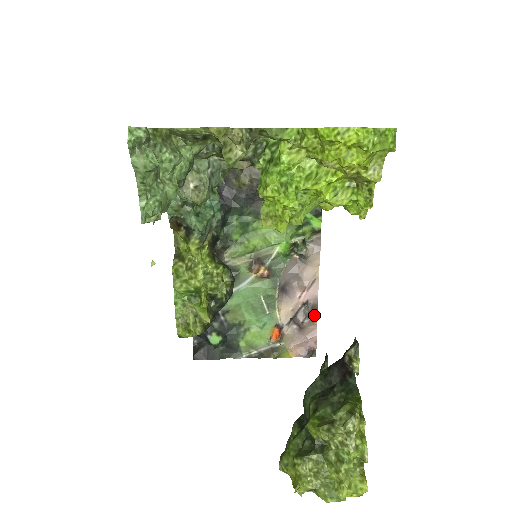
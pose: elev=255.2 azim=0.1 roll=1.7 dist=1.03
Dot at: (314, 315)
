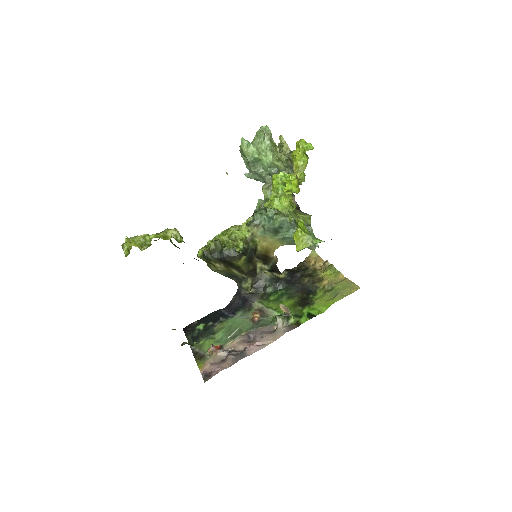
Dot at: (238, 357)
